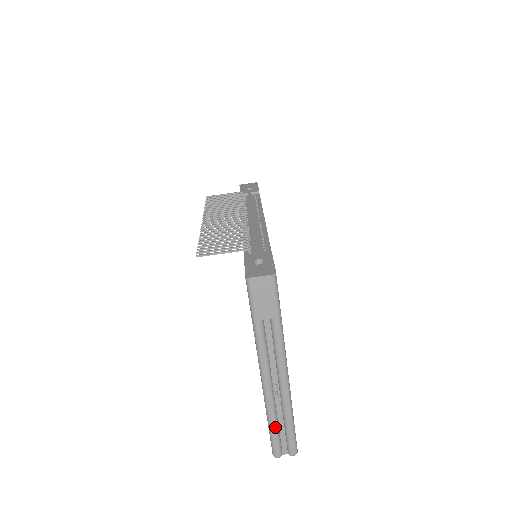
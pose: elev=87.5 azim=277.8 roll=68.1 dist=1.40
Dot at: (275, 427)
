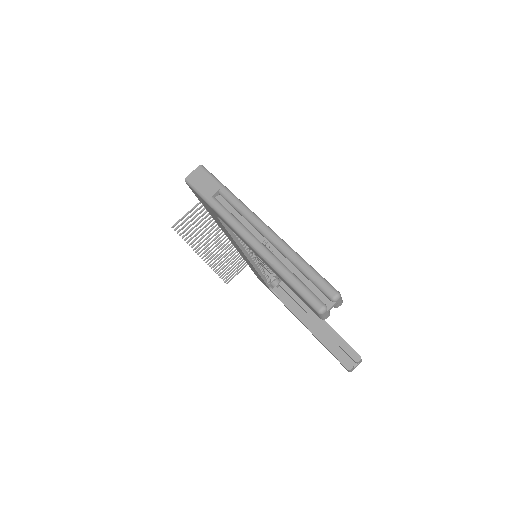
Dot at: (291, 276)
